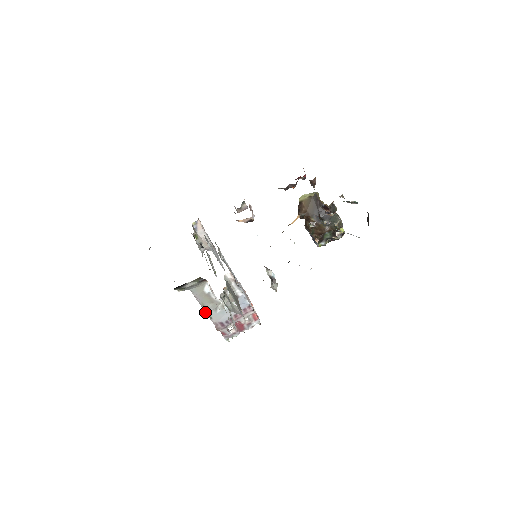
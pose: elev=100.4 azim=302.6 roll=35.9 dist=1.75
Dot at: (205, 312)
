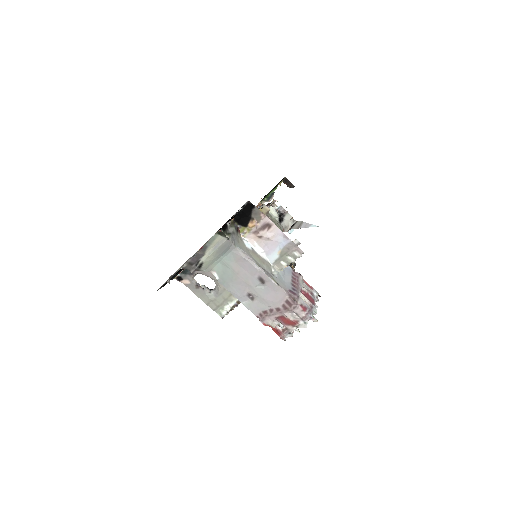
Dot at: (267, 277)
